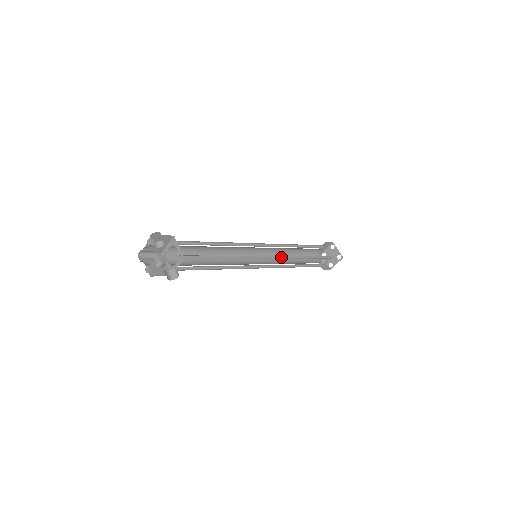
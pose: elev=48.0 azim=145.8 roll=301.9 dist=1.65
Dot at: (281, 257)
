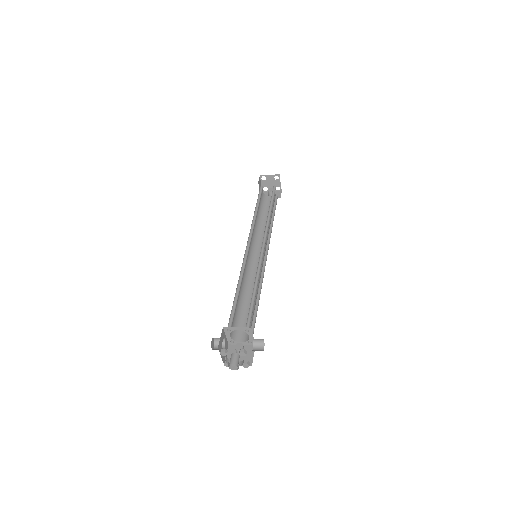
Dot at: (265, 233)
